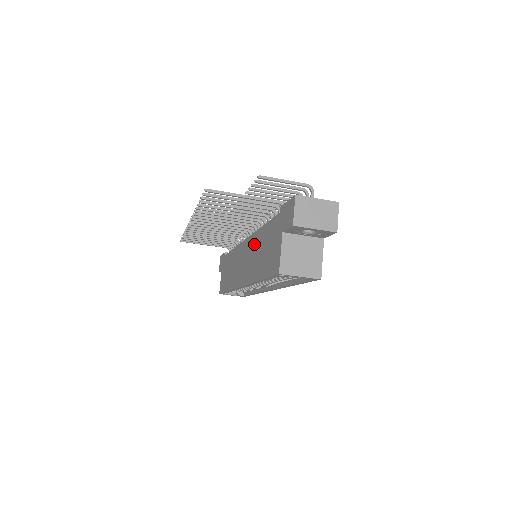
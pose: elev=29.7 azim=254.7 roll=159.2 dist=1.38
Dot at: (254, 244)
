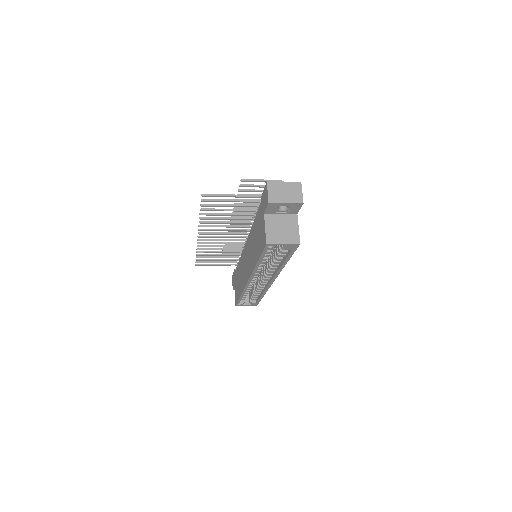
Dot at: (250, 241)
